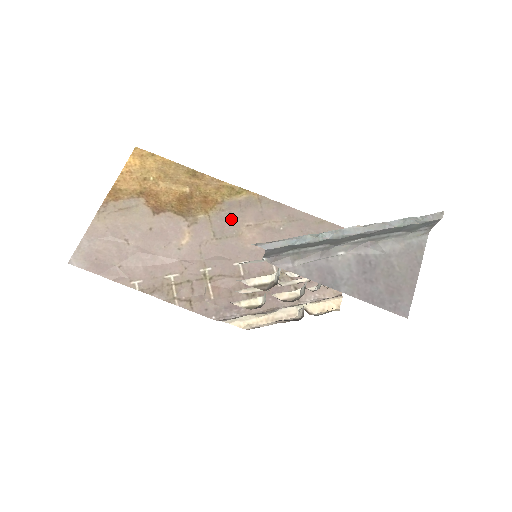
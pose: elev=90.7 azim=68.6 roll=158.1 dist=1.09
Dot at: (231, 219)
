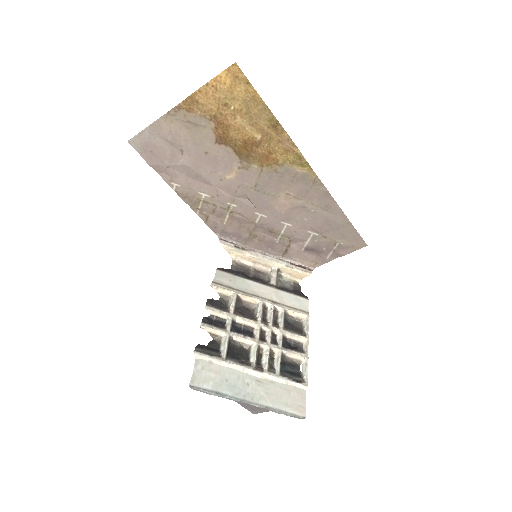
Dot at: (278, 182)
